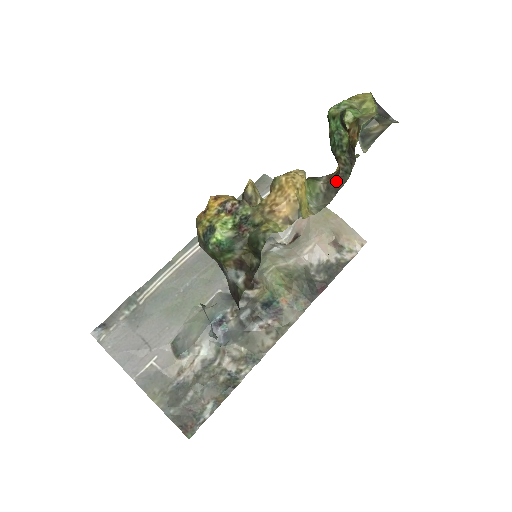
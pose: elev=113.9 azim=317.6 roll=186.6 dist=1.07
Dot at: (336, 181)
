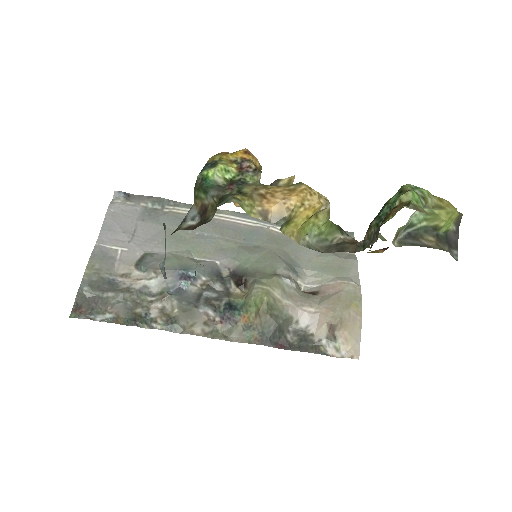
Dot at: (349, 244)
